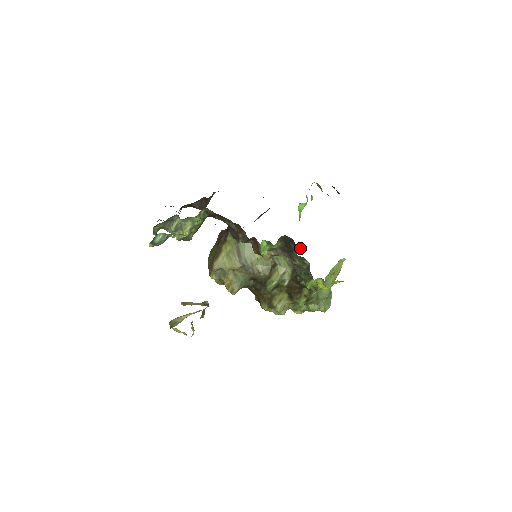
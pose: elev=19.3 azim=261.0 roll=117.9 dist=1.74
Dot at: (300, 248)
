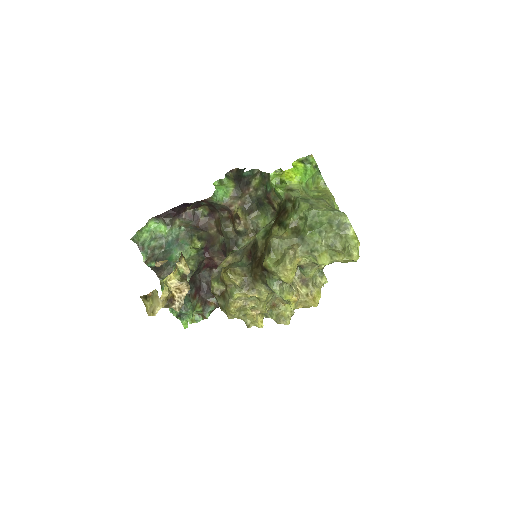
Dot at: occluded
